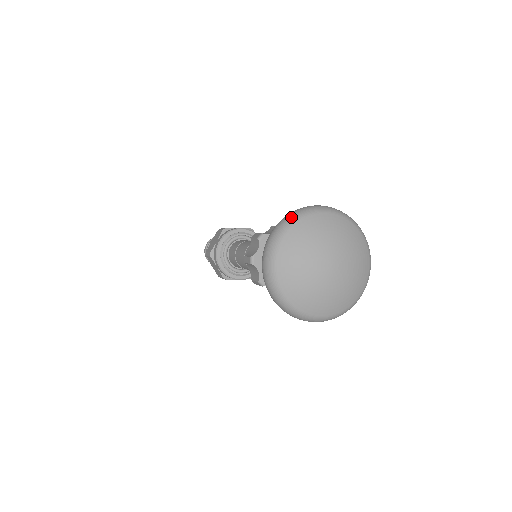
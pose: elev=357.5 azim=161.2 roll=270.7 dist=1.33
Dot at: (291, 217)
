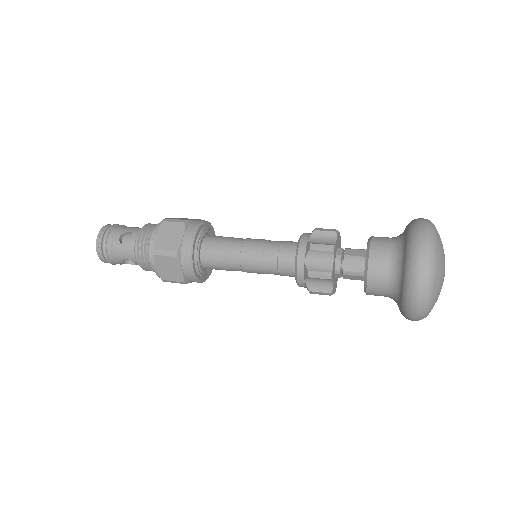
Dot at: (429, 282)
